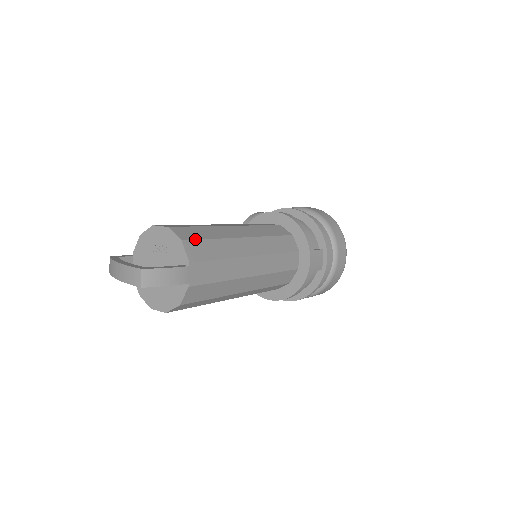
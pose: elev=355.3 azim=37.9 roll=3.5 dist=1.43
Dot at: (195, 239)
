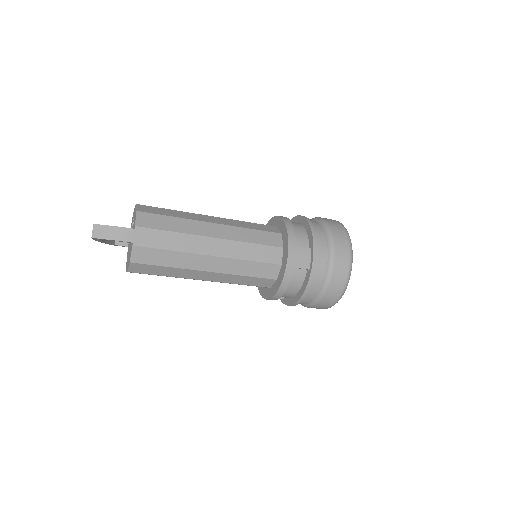
Dot at: (152, 213)
